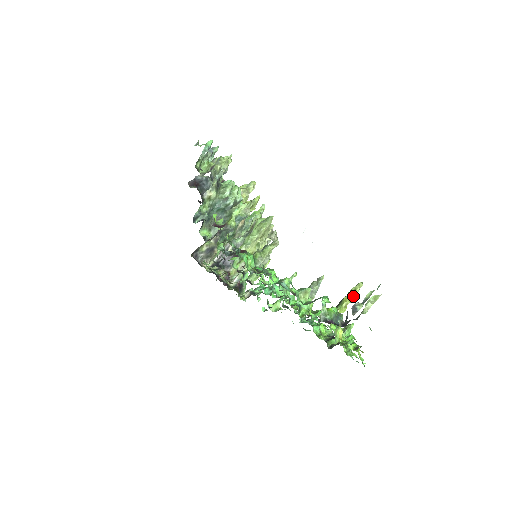
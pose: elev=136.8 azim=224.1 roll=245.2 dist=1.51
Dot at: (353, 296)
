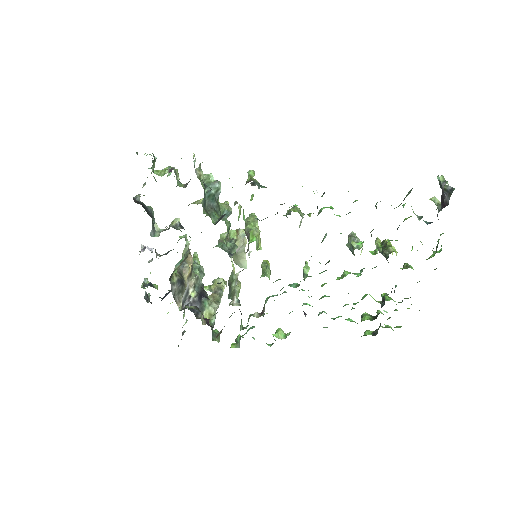
Dot at: occluded
